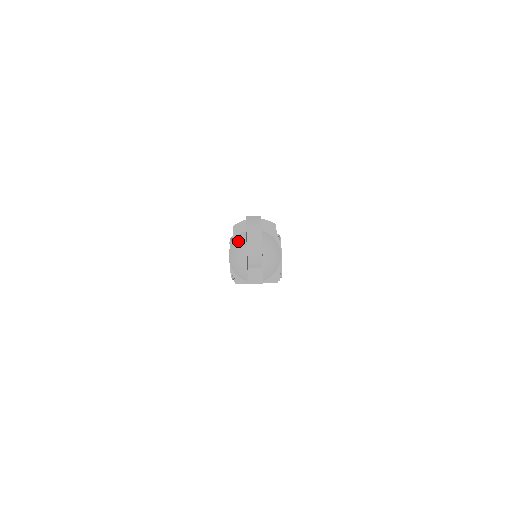
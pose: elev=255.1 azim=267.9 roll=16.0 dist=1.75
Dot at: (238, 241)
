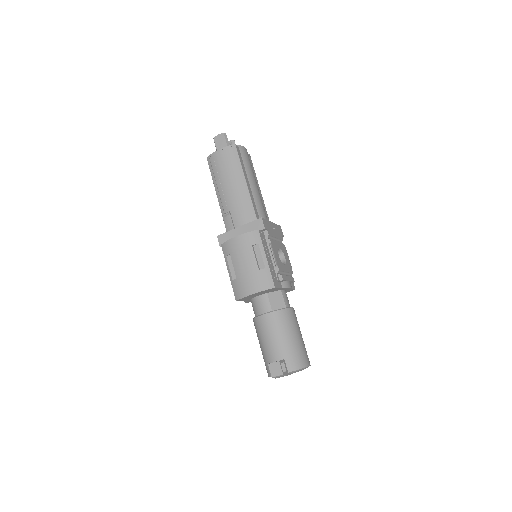
Dot at: occluded
